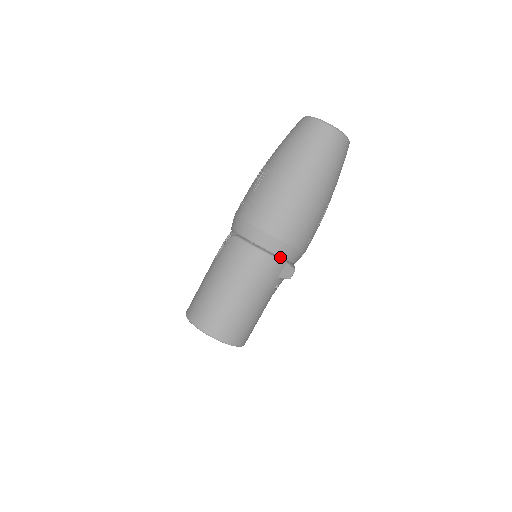
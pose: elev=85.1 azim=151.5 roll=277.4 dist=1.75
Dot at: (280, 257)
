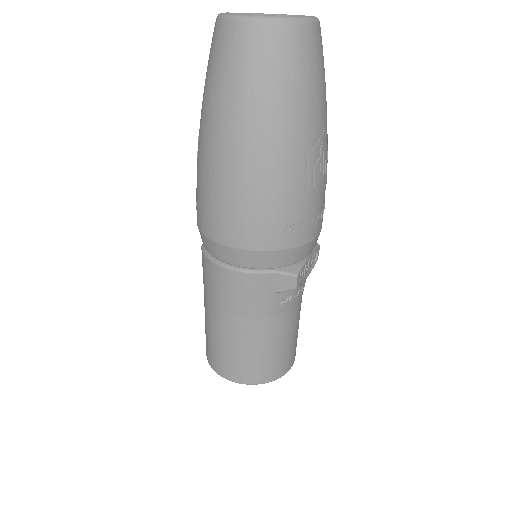
Dot at: (256, 268)
